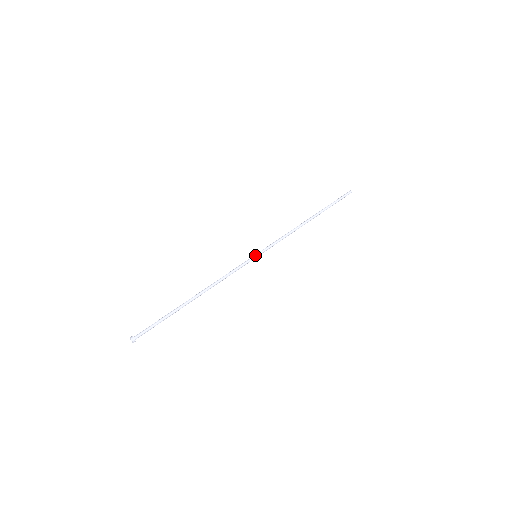
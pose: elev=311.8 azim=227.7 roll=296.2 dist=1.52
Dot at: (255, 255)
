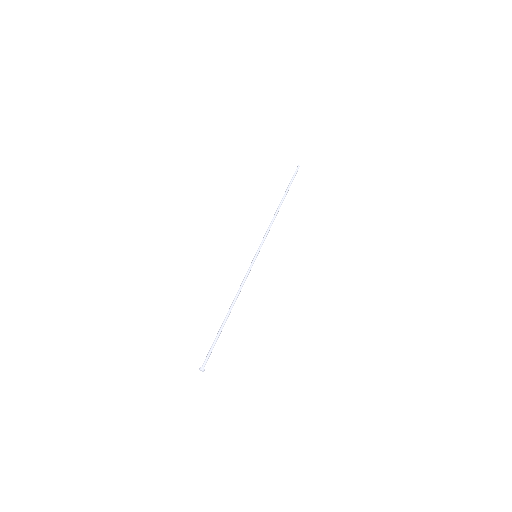
Dot at: (256, 256)
